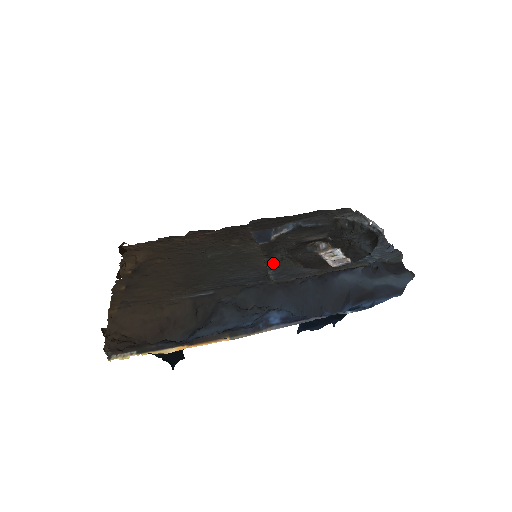
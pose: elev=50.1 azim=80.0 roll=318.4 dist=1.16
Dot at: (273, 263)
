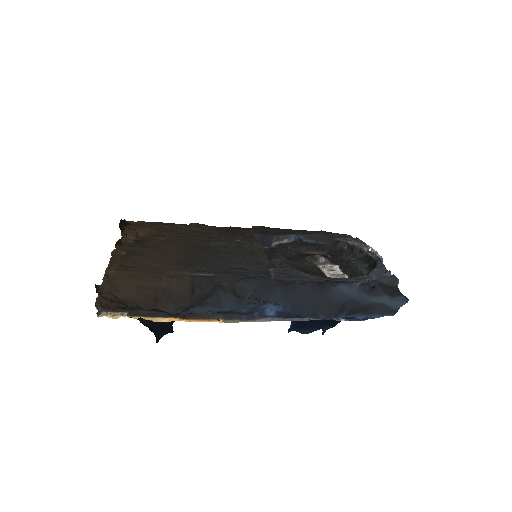
Dot at: (272, 265)
